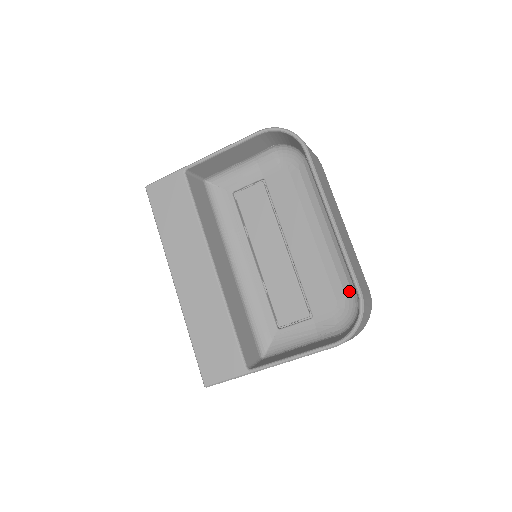
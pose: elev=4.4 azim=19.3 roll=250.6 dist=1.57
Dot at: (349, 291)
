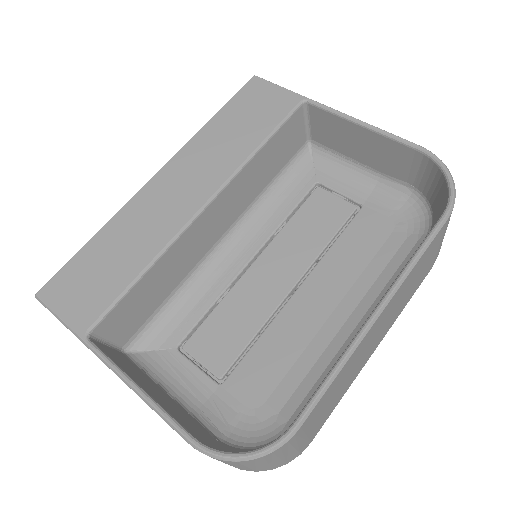
Dot at: (289, 412)
